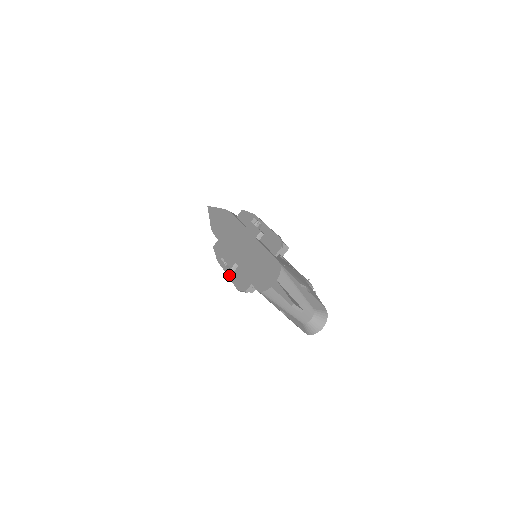
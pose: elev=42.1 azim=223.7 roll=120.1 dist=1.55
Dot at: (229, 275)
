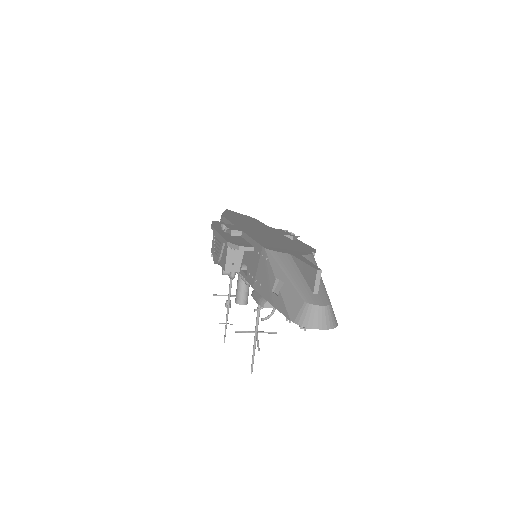
Dot at: (222, 234)
